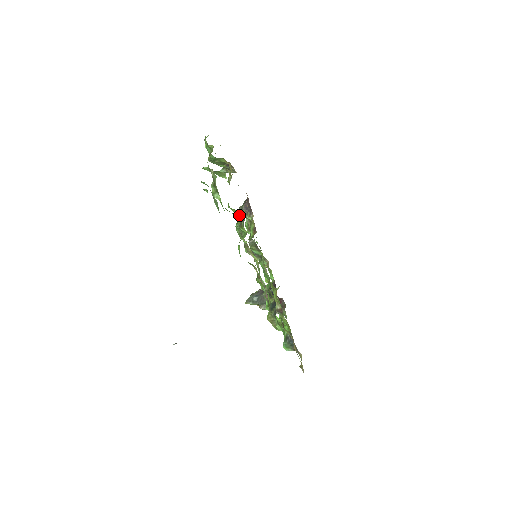
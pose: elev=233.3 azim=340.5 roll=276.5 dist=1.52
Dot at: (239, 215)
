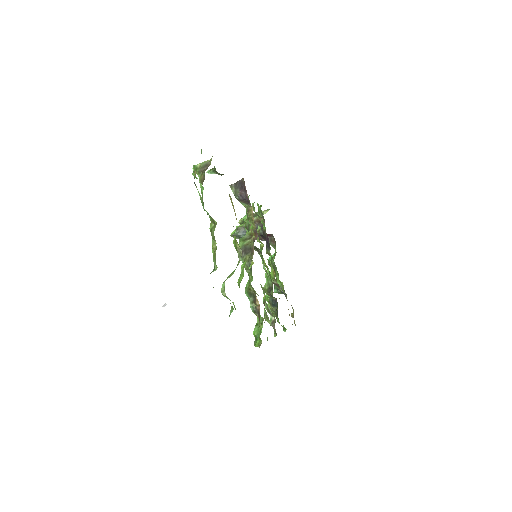
Dot at: (251, 288)
